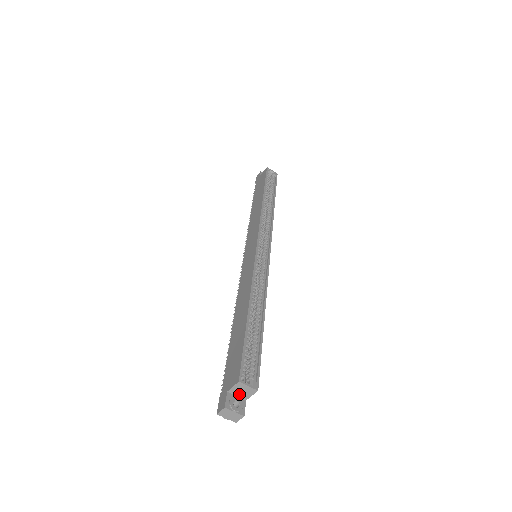
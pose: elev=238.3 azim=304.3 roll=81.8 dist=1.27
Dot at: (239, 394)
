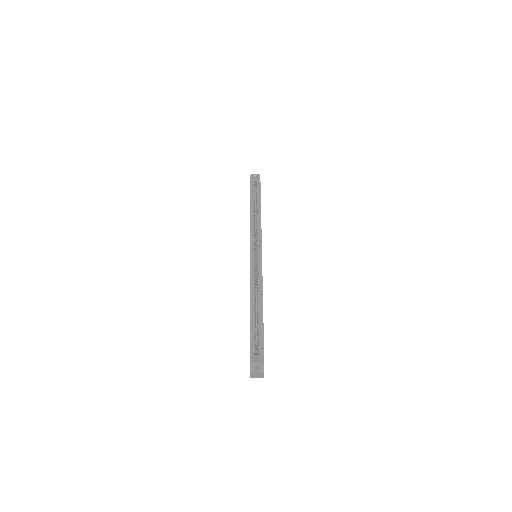
Dot at: (257, 361)
